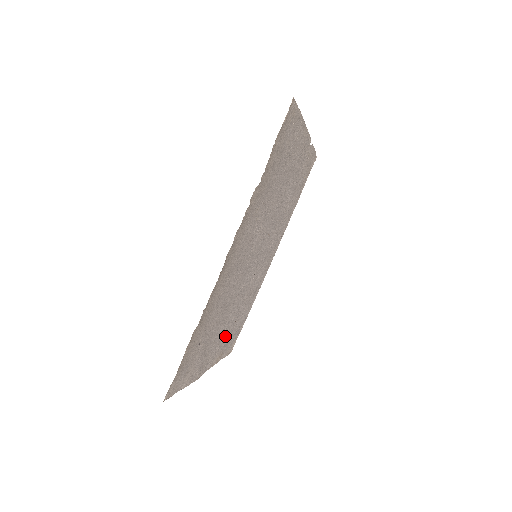
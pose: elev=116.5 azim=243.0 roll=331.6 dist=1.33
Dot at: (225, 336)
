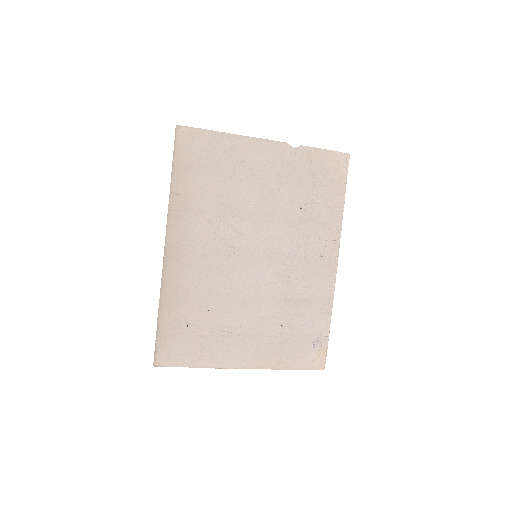
Dot at: (266, 338)
